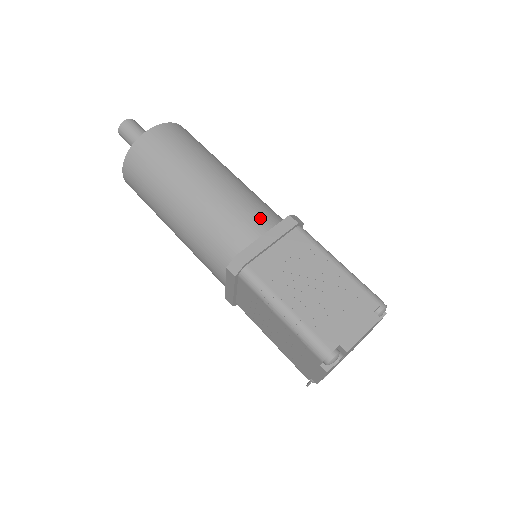
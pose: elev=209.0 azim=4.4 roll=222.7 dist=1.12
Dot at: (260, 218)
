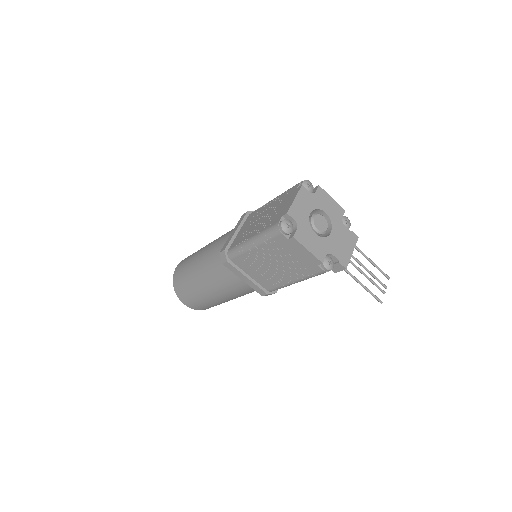
Dot at: (230, 231)
